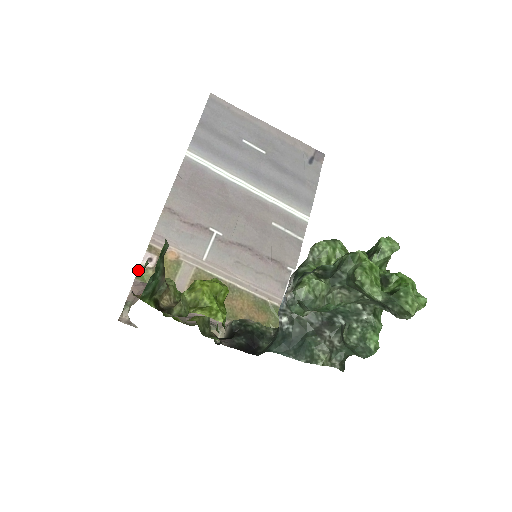
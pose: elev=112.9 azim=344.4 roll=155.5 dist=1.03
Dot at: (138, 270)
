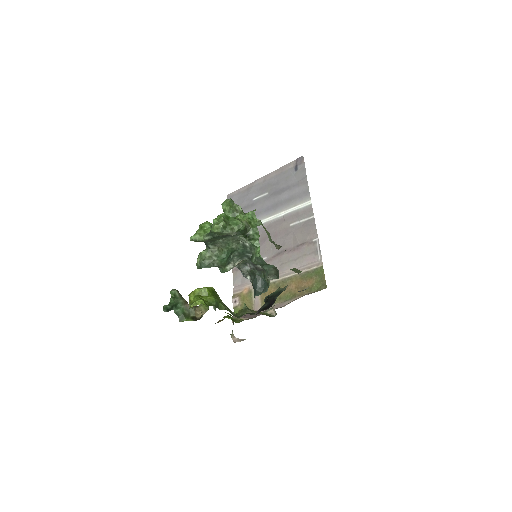
Dot at: (234, 311)
